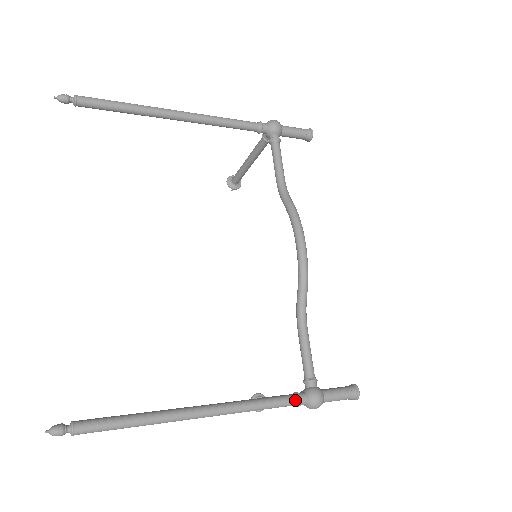
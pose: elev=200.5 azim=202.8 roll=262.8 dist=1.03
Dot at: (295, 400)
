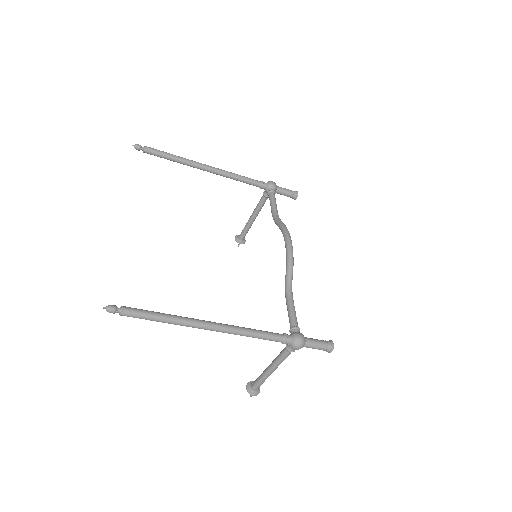
Dot at: (283, 336)
